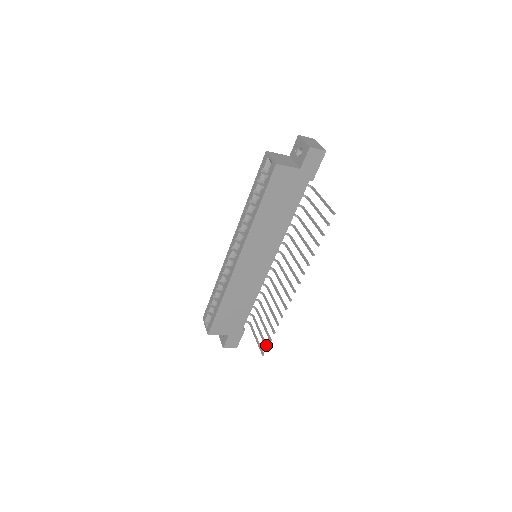
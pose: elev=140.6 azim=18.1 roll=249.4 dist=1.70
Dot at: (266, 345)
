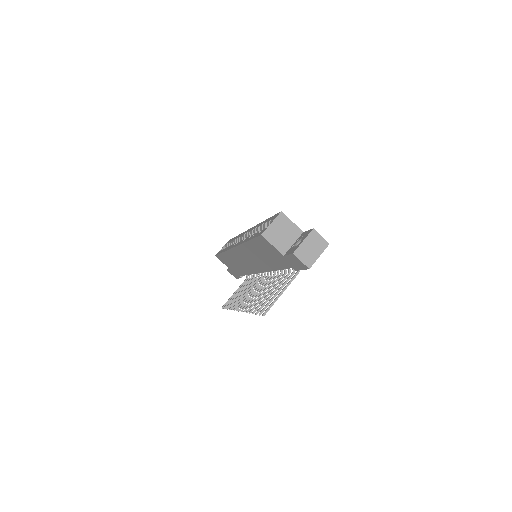
Dot at: (226, 306)
